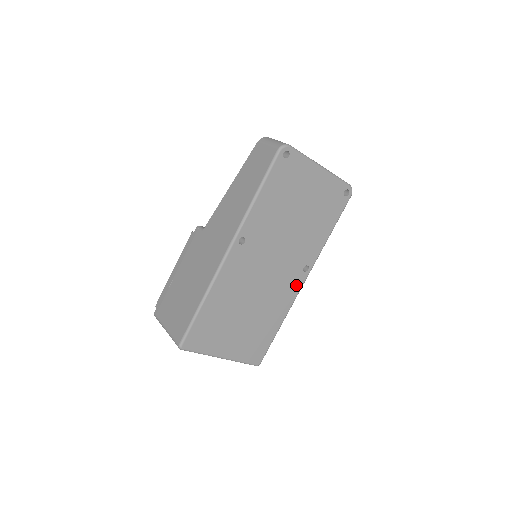
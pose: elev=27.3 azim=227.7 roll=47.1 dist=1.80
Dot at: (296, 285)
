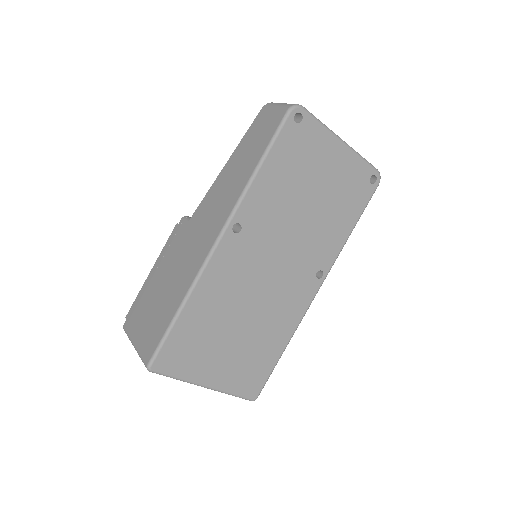
Dot at: (306, 295)
